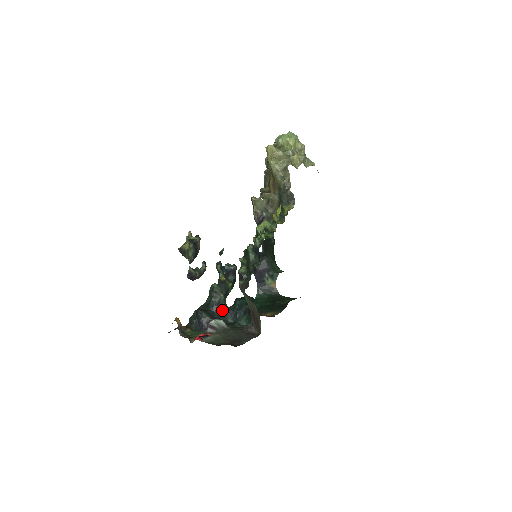
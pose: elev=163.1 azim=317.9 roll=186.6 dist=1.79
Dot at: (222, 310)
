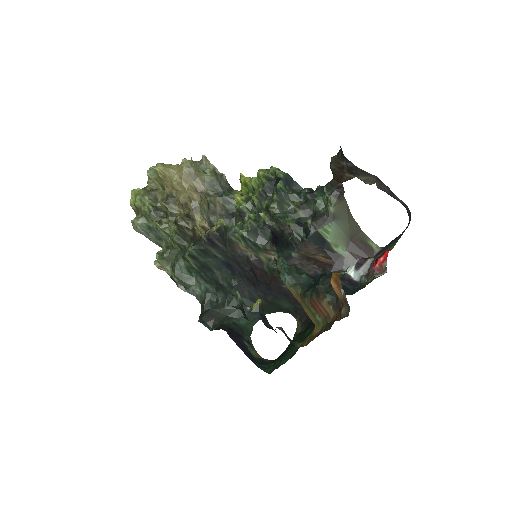
Dot at: occluded
